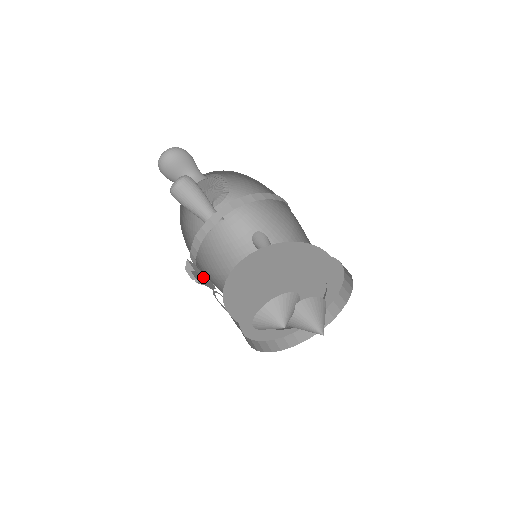
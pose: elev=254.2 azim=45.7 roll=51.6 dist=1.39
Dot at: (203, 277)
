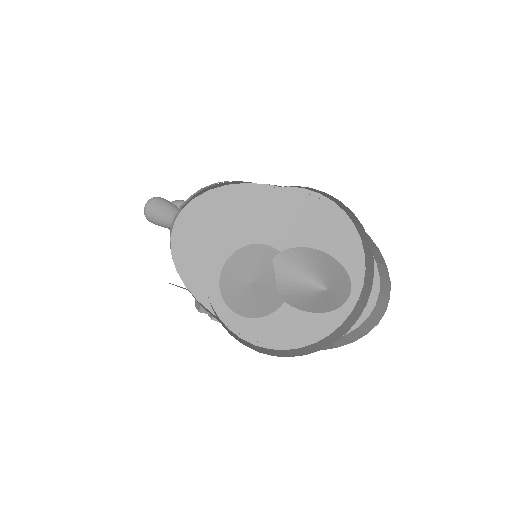
Dot at: occluded
